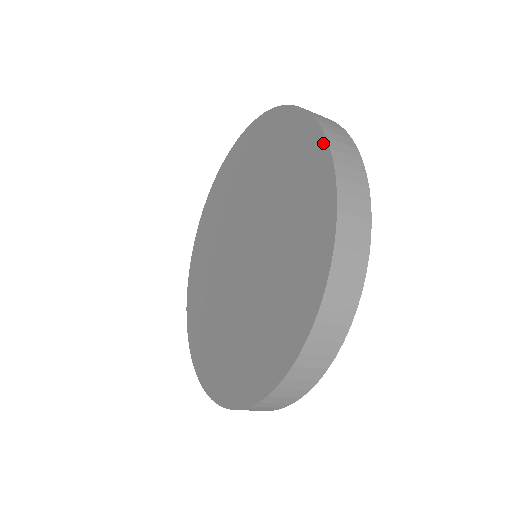
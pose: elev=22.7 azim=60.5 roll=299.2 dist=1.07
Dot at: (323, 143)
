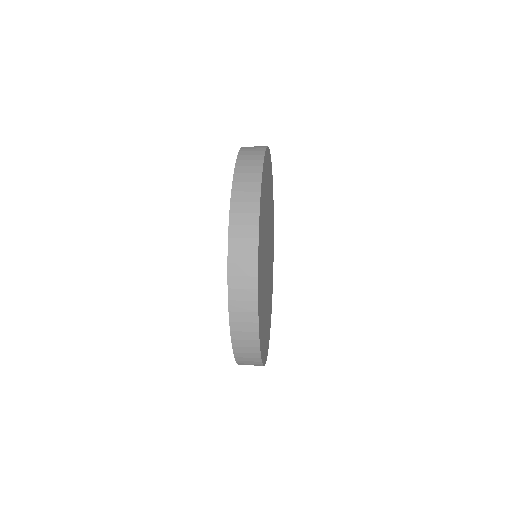
Dot at: (228, 277)
